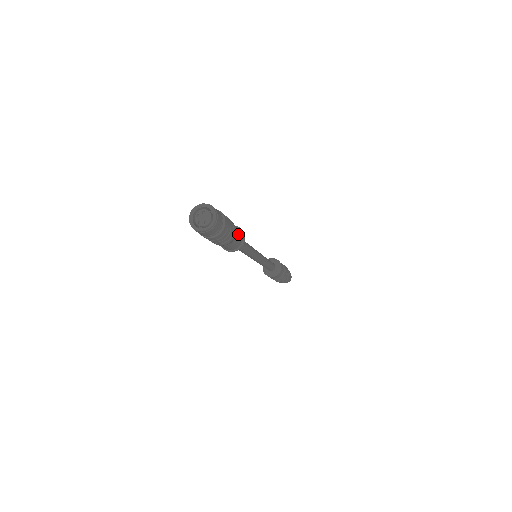
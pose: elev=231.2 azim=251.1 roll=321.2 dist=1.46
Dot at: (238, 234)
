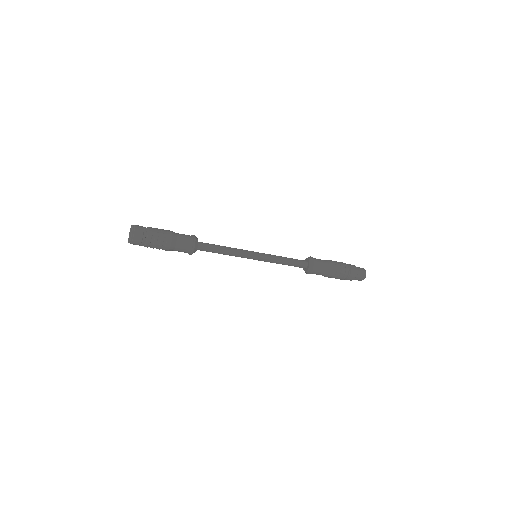
Dot at: (182, 240)
